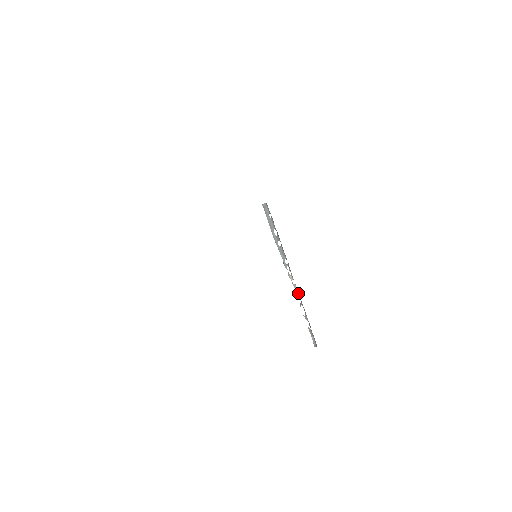
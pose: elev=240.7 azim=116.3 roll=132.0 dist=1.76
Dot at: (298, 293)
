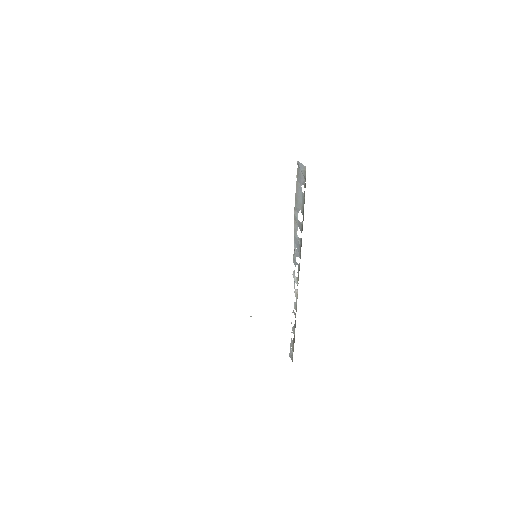
Dot at: (296, 303)
